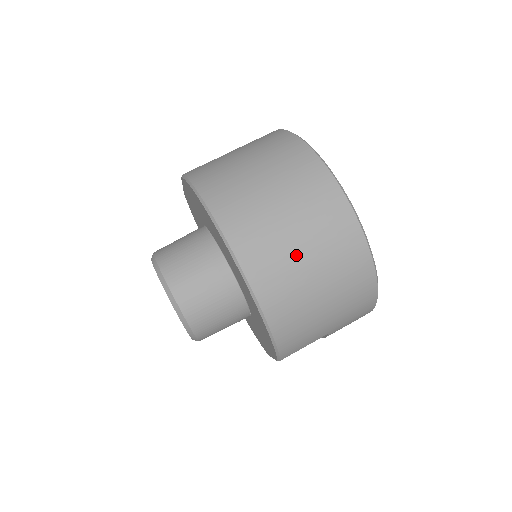
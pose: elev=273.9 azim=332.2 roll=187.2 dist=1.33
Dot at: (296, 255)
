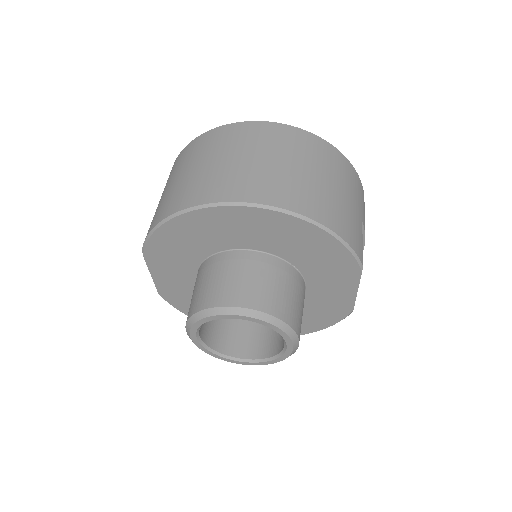
Dot at: (276, 167)
